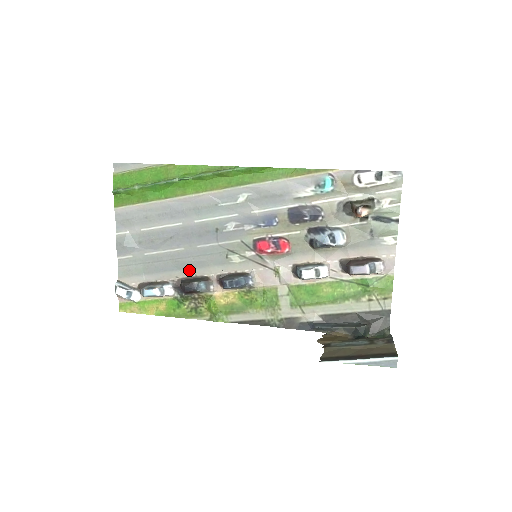
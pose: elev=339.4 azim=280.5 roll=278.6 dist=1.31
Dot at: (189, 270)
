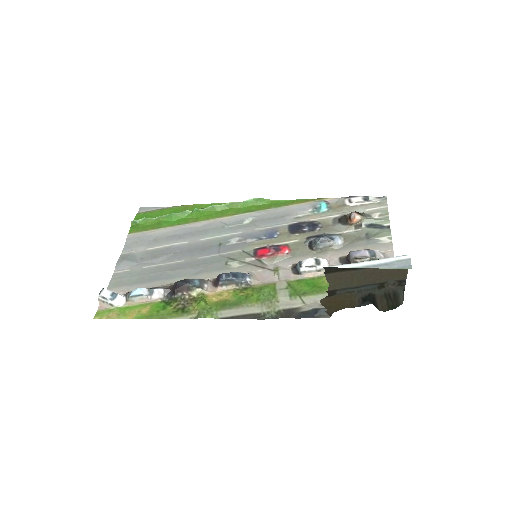
Dot at: (185, 278)
